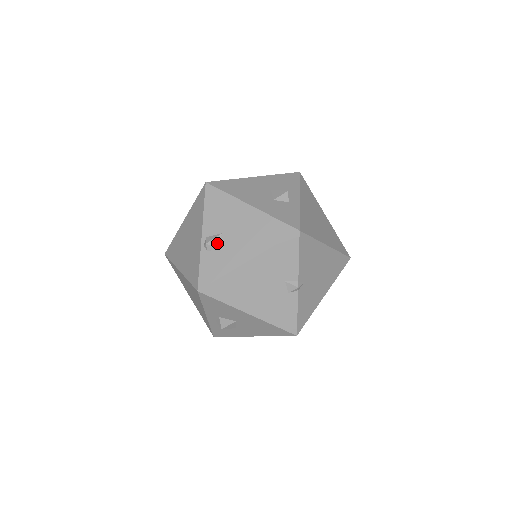
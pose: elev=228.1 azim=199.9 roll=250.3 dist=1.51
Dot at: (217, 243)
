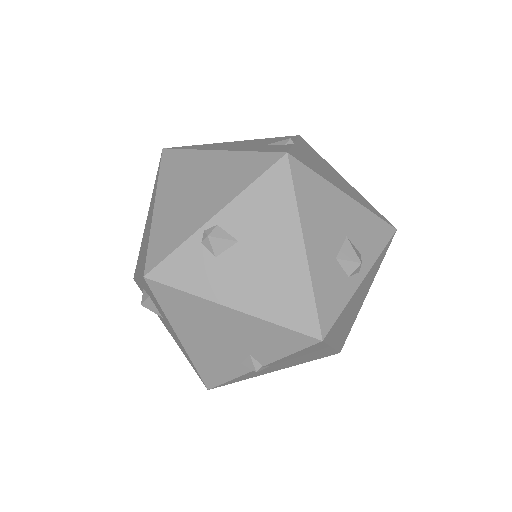
Dot at: (221, 247)
